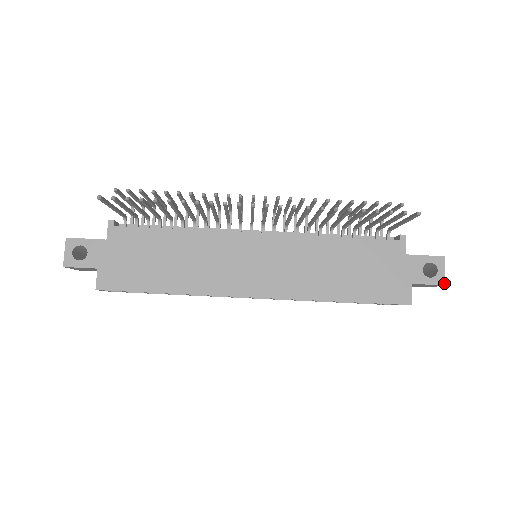
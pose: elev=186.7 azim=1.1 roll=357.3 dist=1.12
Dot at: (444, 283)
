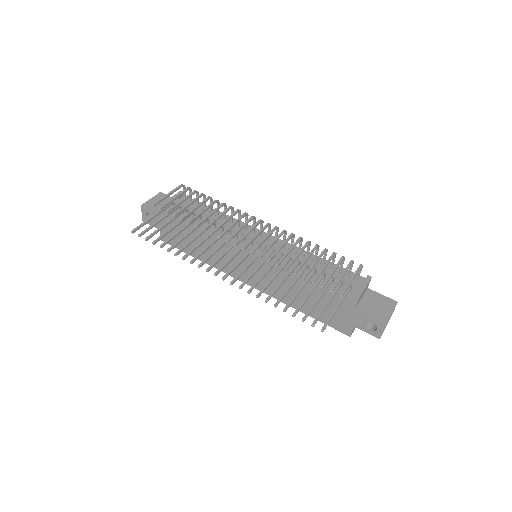
Dot at: (379, 338)
